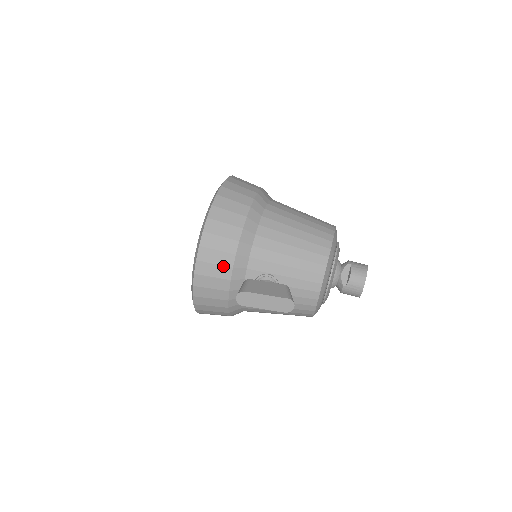
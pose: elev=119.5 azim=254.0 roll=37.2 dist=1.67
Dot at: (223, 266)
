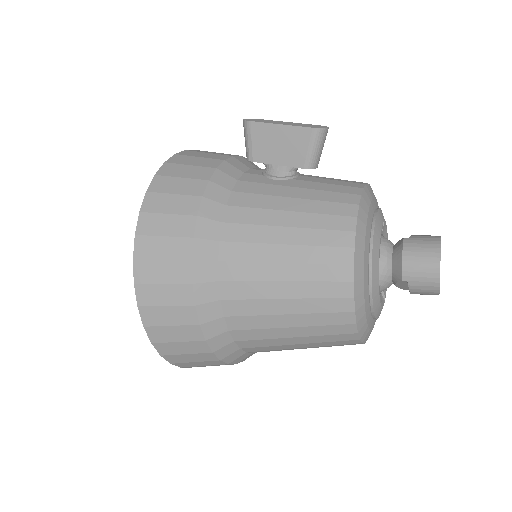
Dot at: (228, 154)
